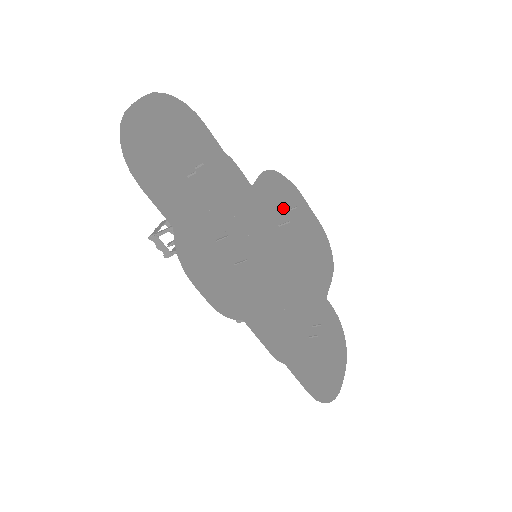
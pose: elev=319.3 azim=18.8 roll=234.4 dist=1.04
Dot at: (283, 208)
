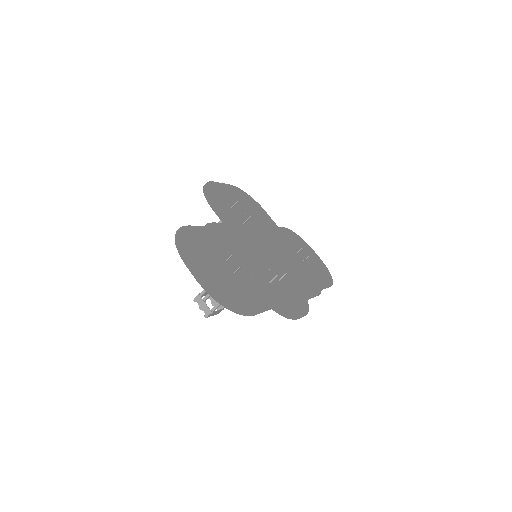
Dot at: (229, 209)
